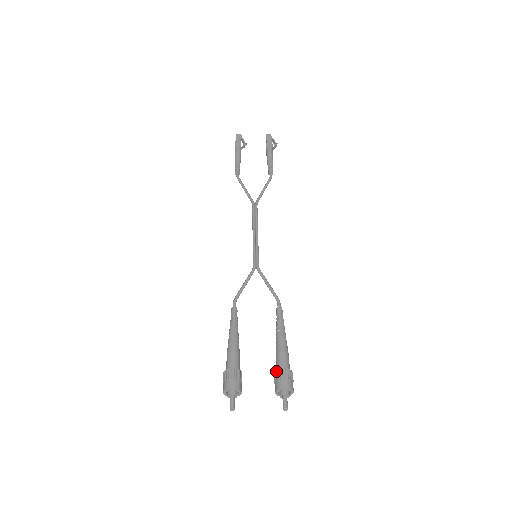
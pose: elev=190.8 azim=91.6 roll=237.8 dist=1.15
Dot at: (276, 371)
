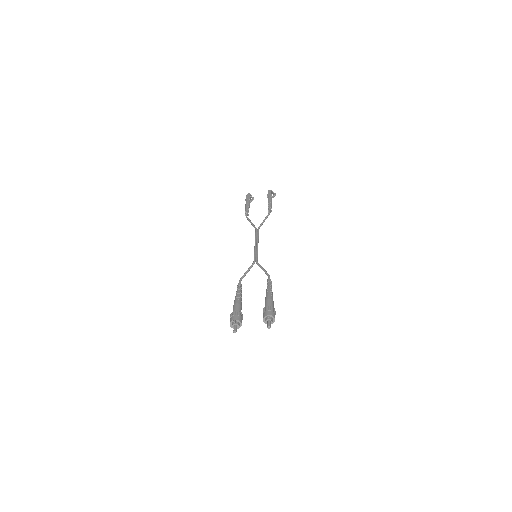
Dot at: (263, 309)
